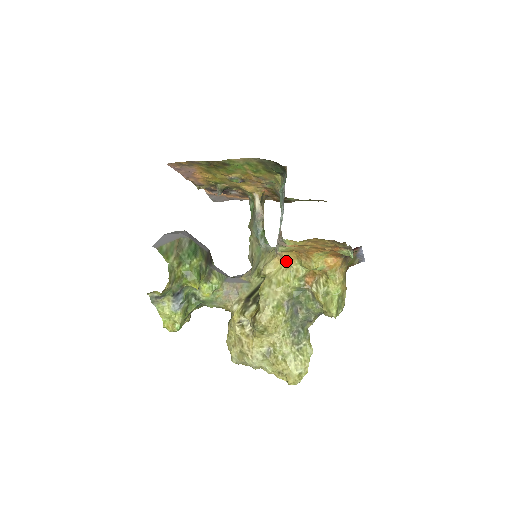
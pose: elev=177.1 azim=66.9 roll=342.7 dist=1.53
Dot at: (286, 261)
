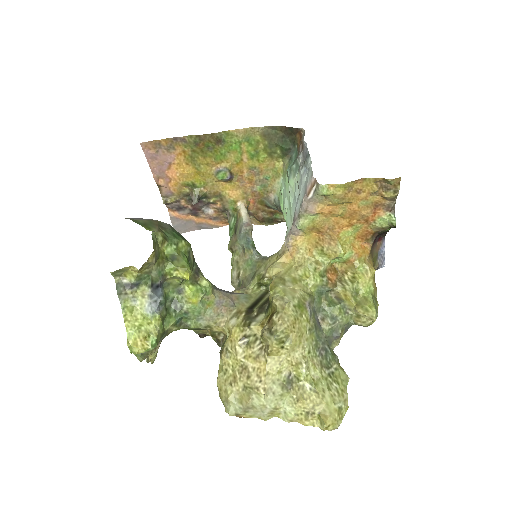
Dot at: (301, 252)
